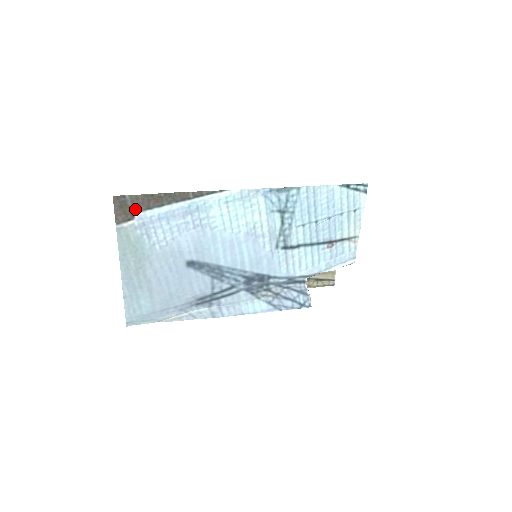
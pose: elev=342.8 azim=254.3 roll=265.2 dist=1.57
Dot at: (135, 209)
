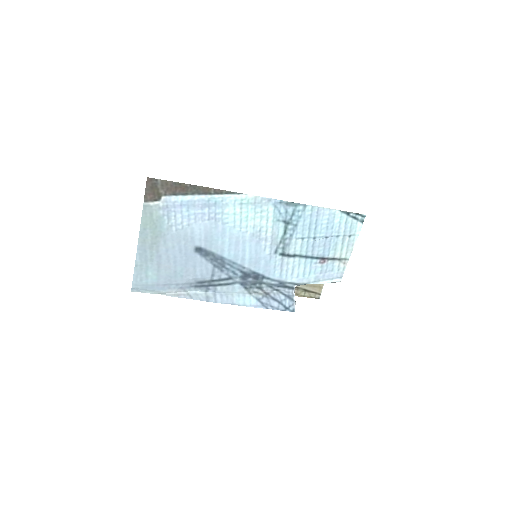
Dot at: (163, 192)
